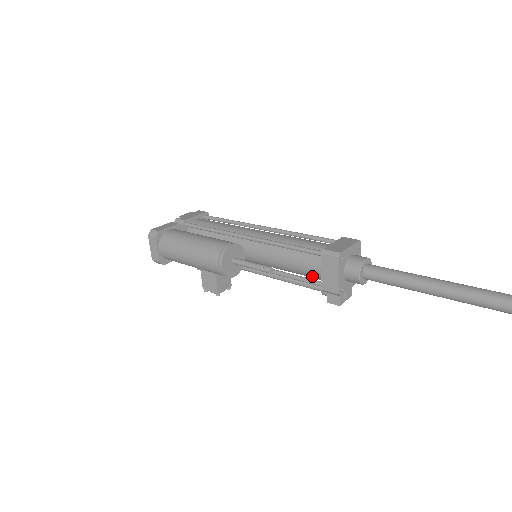
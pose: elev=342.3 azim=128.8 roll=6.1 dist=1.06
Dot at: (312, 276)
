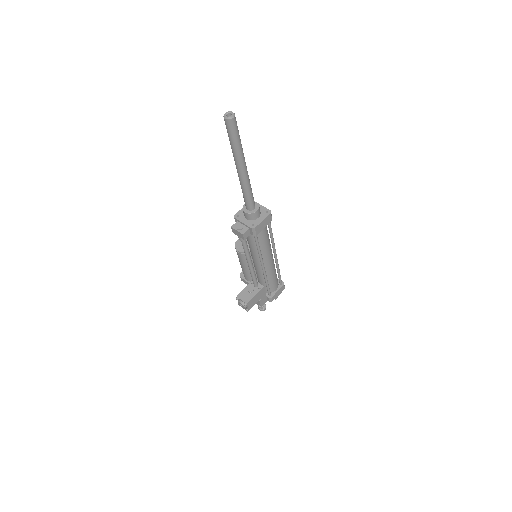
Dot at: occluded
